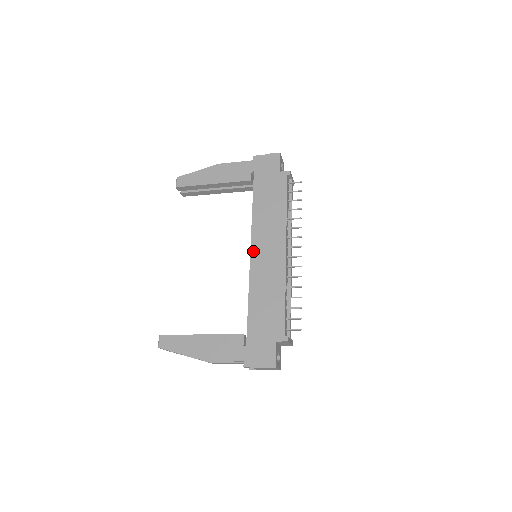
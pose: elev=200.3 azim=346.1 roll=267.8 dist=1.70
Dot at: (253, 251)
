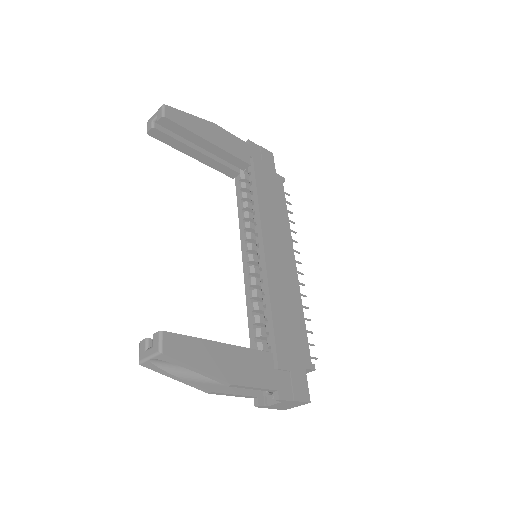
Dot at: (267, 248)
